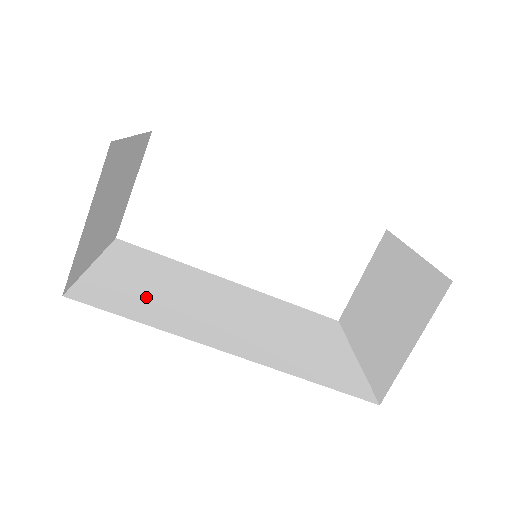
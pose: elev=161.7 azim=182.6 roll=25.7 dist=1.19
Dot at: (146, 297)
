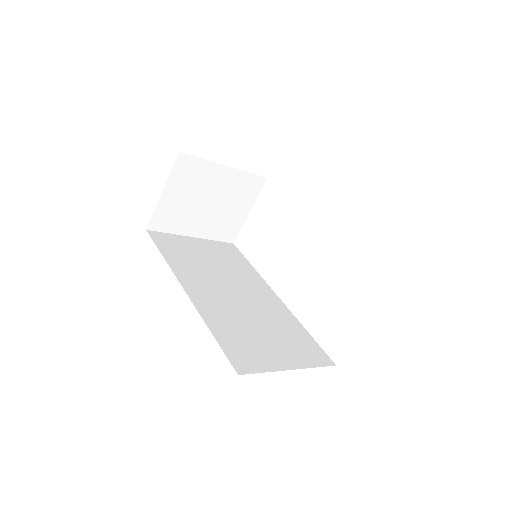
Dot at: (190, 256)
